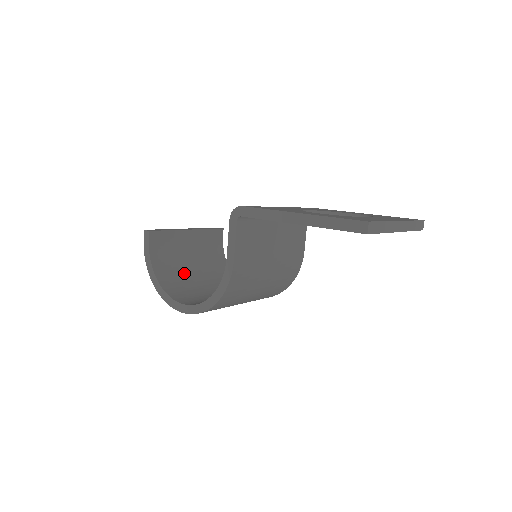
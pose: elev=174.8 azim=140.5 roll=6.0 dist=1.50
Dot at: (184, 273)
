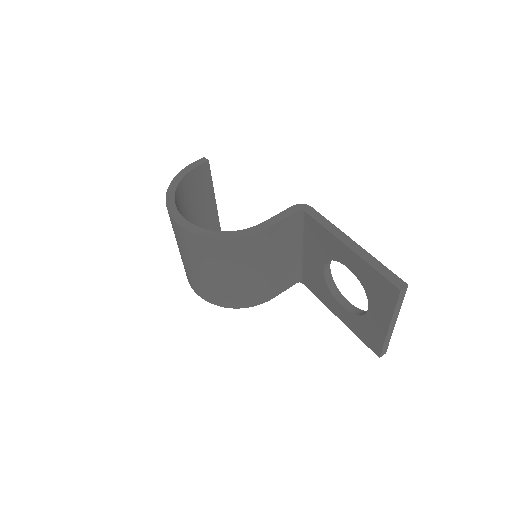
Dot at: (185, 213)
